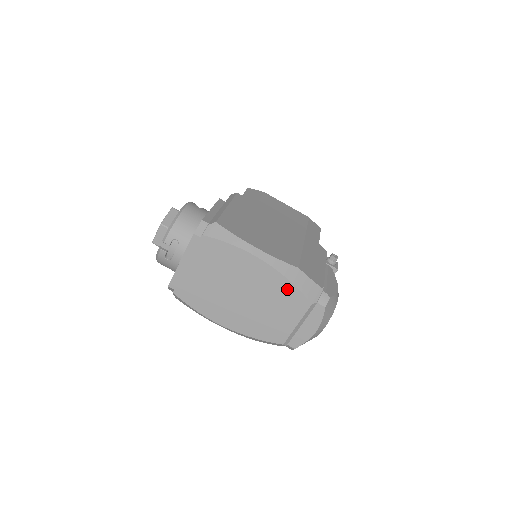
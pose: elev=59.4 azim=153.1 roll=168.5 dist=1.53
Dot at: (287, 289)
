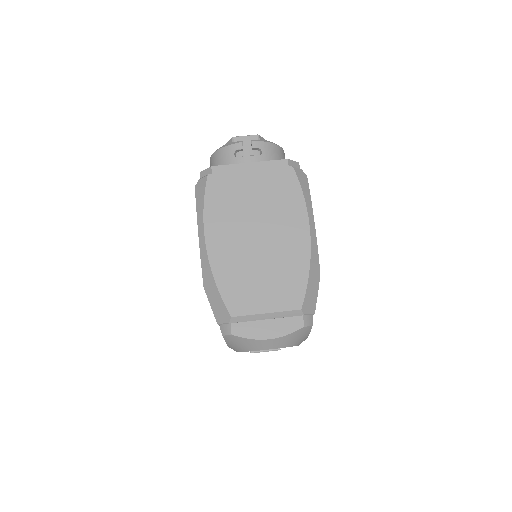
Dot at: (299, 275)
